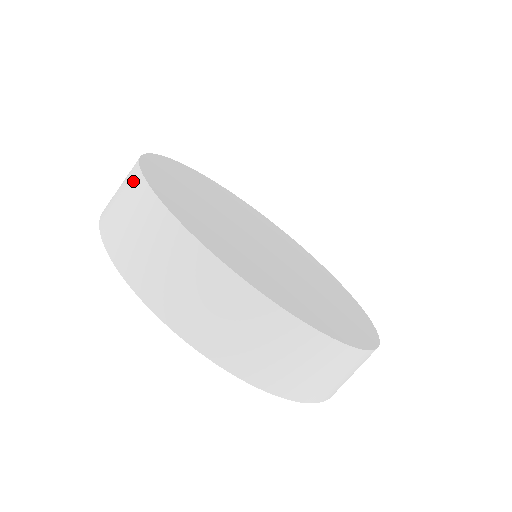
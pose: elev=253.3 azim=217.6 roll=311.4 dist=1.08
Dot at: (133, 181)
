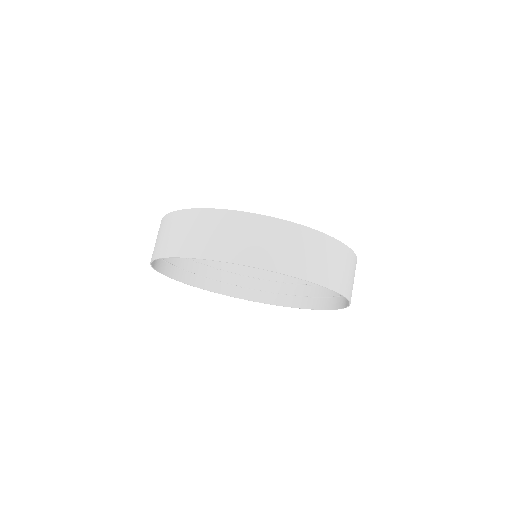
Dot at: (188, 217)
